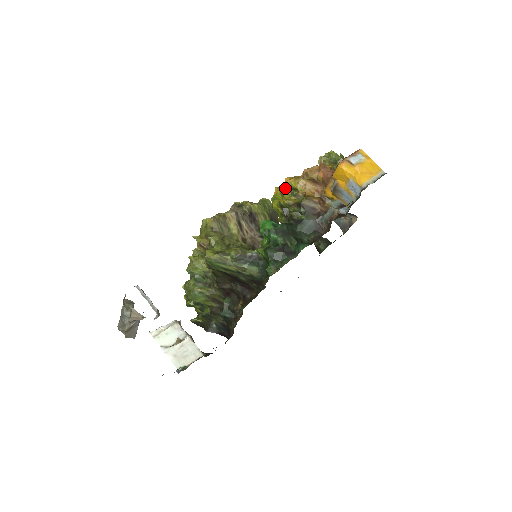
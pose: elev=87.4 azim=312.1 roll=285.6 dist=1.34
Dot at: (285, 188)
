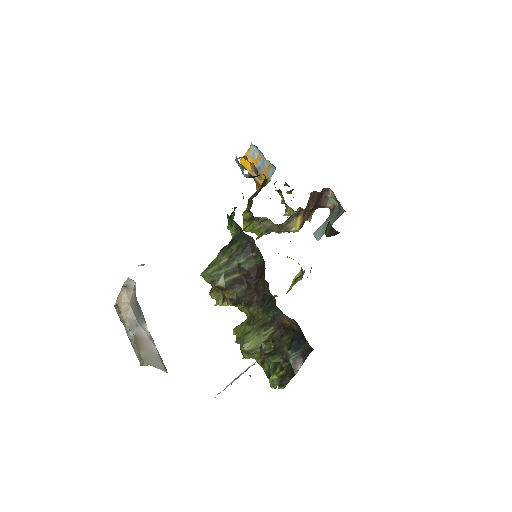
Dot at: occluded
